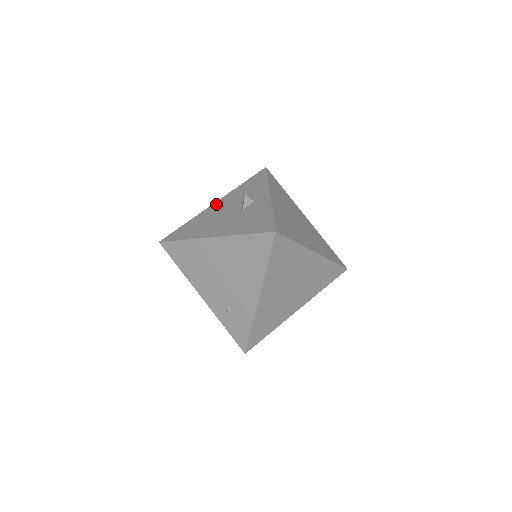
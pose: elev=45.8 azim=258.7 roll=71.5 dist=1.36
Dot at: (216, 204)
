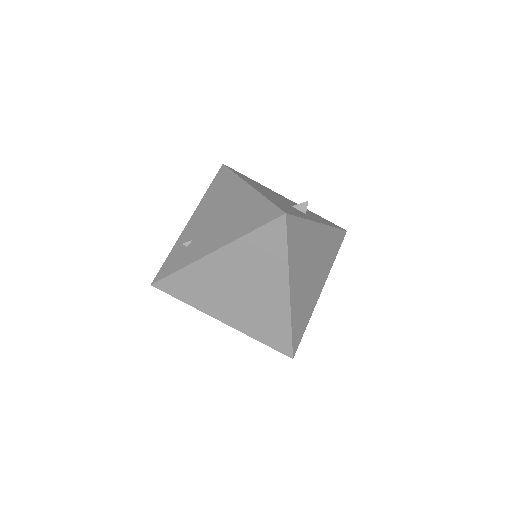
Dot at: occluded
